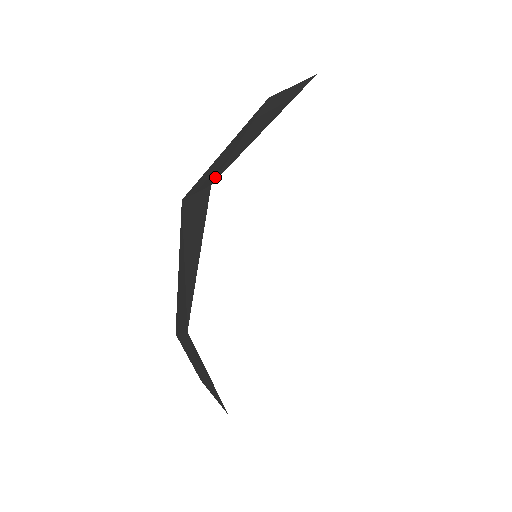
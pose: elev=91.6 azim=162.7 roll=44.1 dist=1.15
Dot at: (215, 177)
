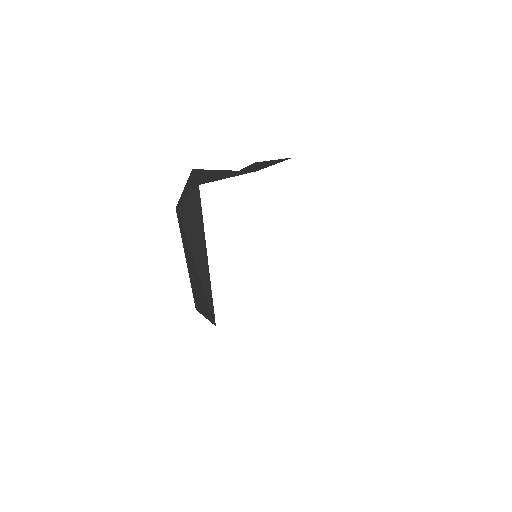
Dot at: (212, 317)
